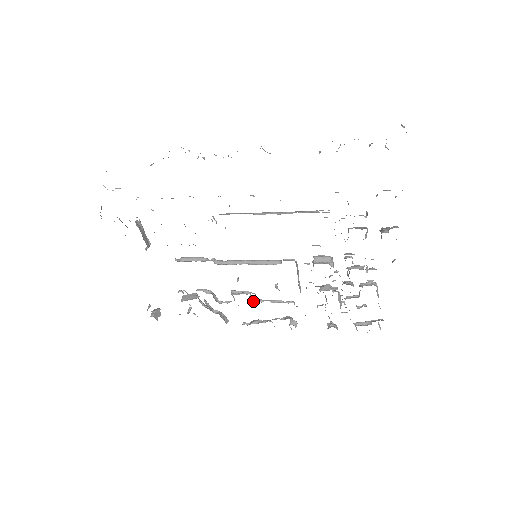
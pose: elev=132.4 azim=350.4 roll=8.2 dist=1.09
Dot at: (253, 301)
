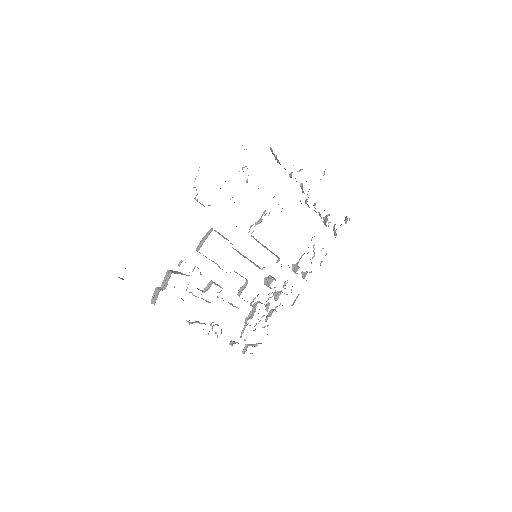
Dot at: (218, 297)
